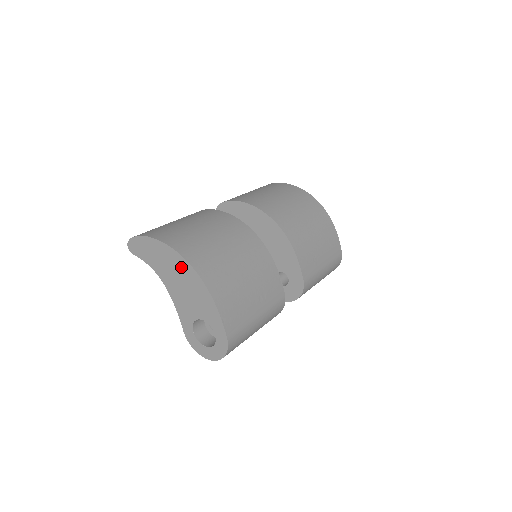
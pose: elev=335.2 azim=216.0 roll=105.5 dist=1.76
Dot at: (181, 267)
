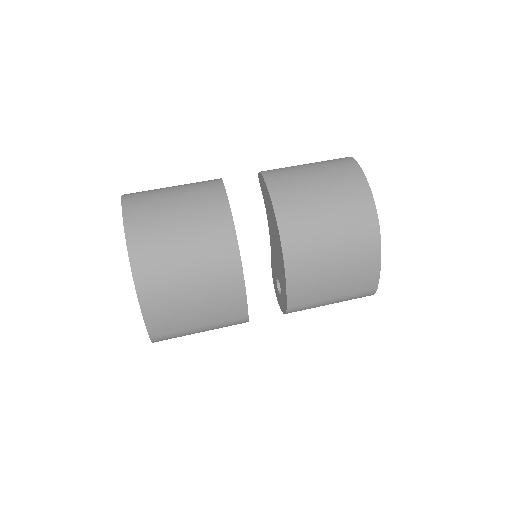
Dot at: occluded
